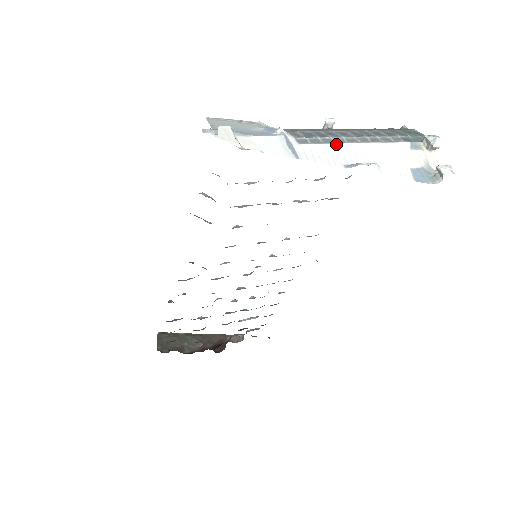
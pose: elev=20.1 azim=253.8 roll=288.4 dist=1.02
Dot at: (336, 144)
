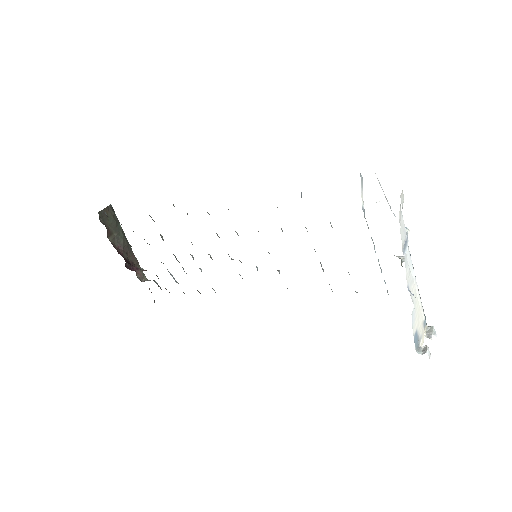
Dot at: (414, 273)
